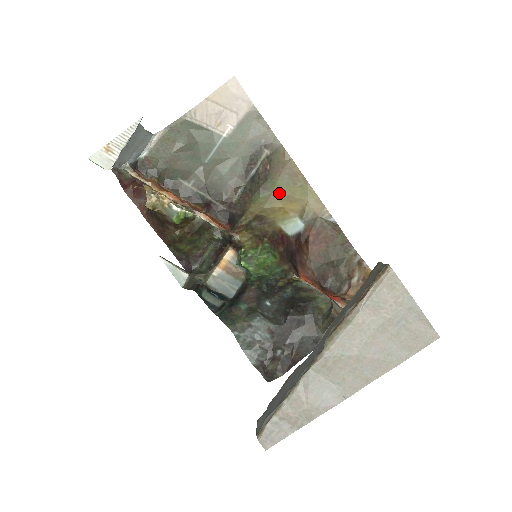
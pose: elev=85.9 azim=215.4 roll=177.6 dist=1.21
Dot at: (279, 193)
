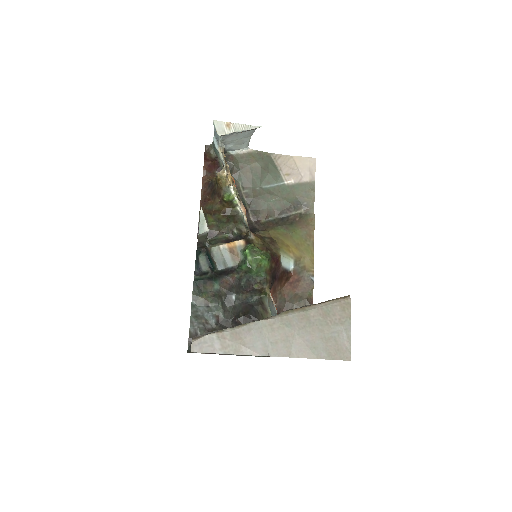
Dot at: (293, 237)
